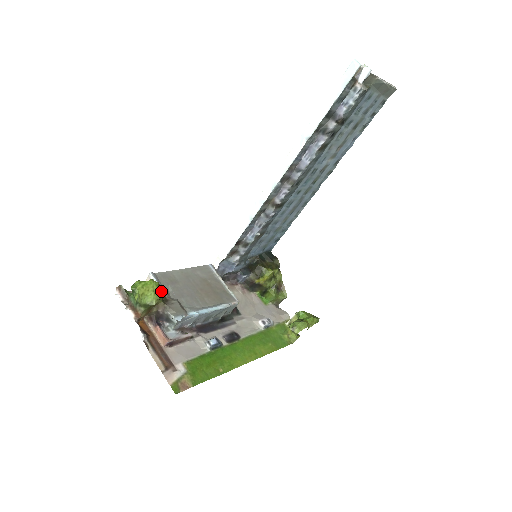
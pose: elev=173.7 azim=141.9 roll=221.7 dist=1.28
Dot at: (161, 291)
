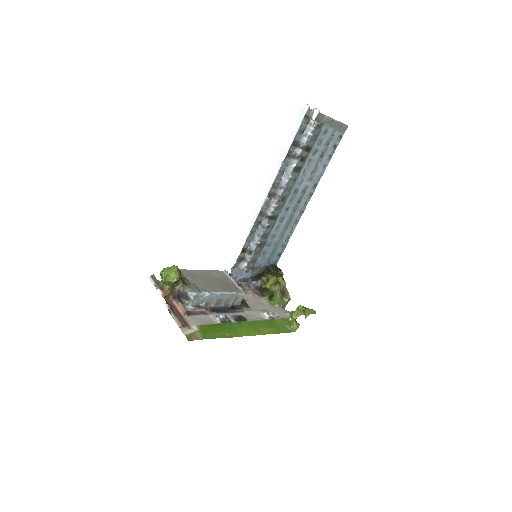
Dot at: (182, 277)
